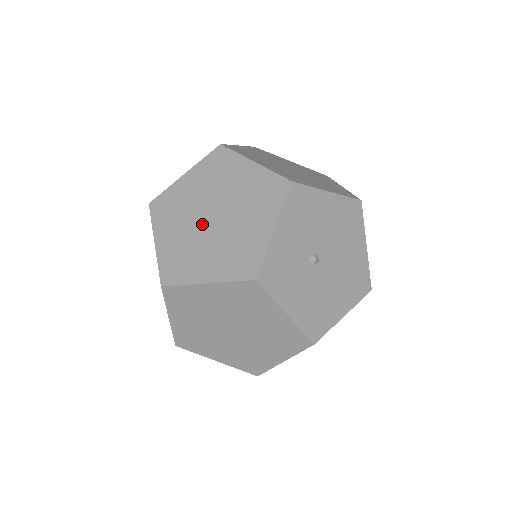
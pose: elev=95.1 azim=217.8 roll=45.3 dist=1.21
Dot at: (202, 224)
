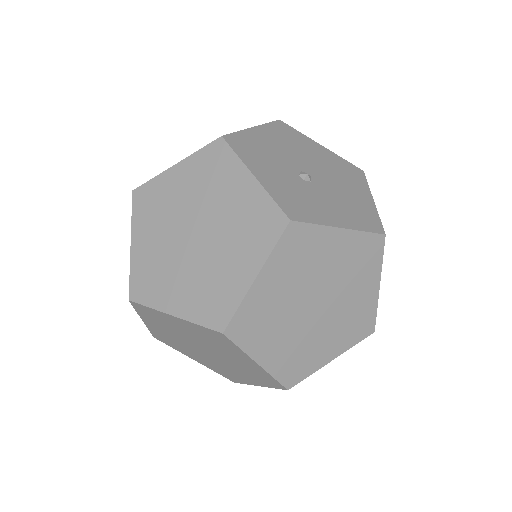
Dot at: (193, 250)
